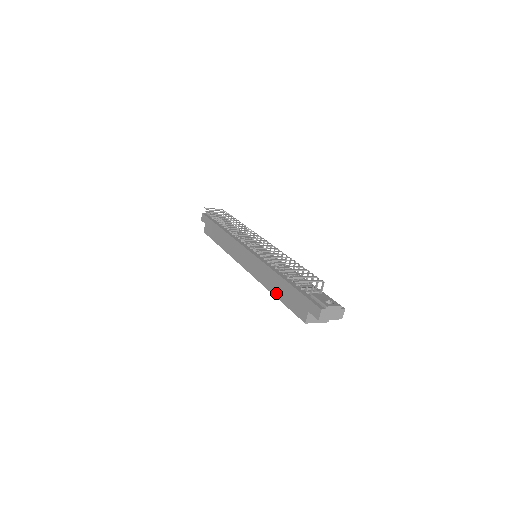
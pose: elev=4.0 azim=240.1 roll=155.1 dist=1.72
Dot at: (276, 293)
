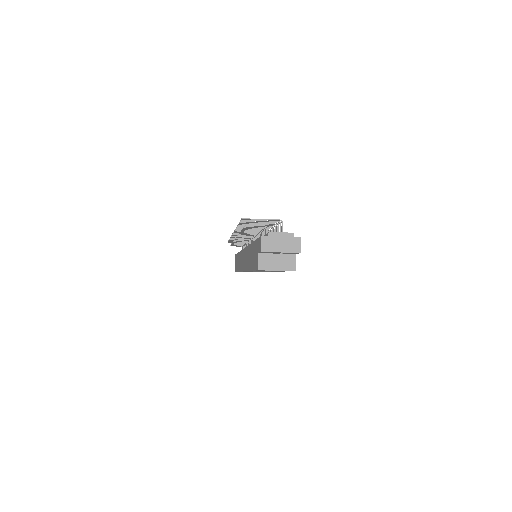
Dot at: (250, 266)
